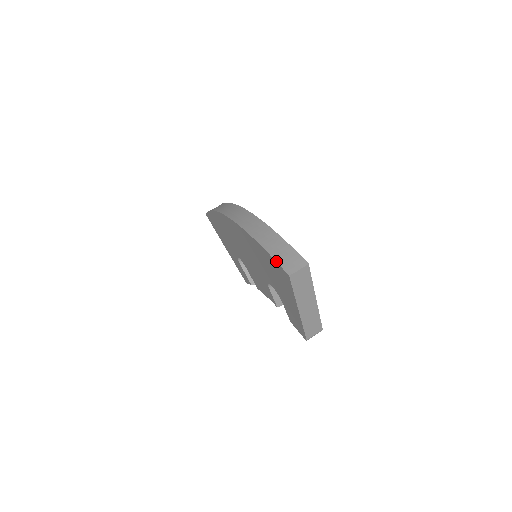
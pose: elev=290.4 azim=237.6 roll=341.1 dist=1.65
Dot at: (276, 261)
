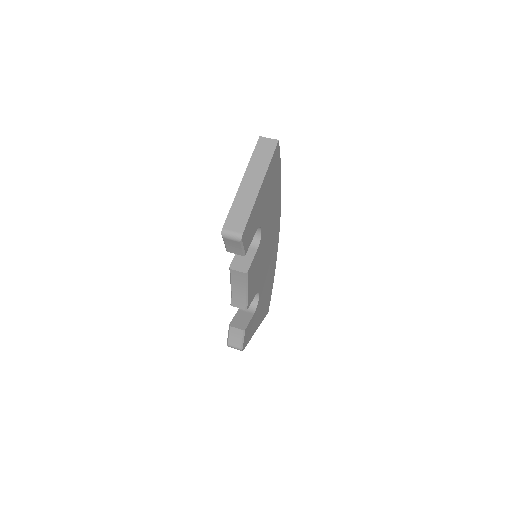
Dot at: occluded
